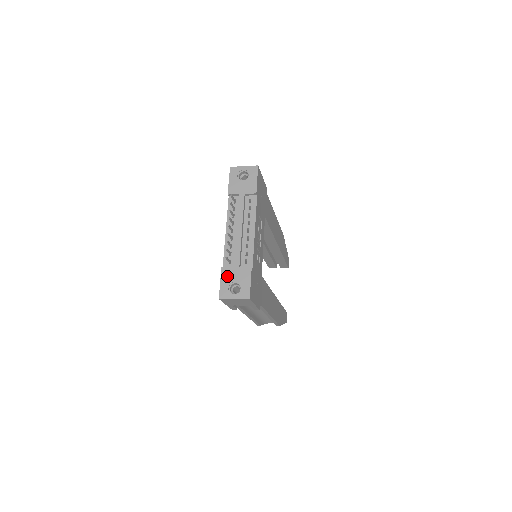
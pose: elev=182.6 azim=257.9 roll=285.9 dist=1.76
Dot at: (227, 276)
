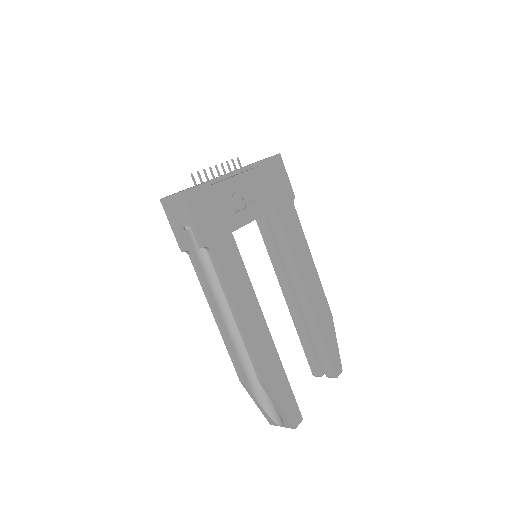
Dot at: occluded
